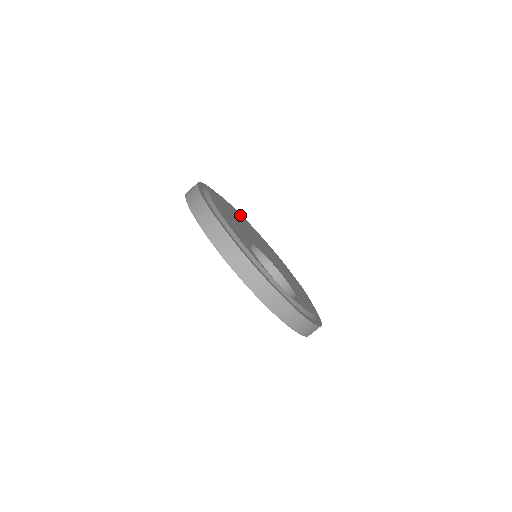
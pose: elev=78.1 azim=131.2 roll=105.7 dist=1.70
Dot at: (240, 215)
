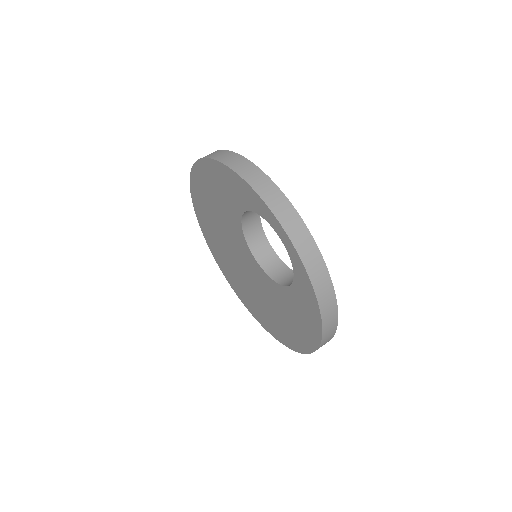
Dot at: occluded
